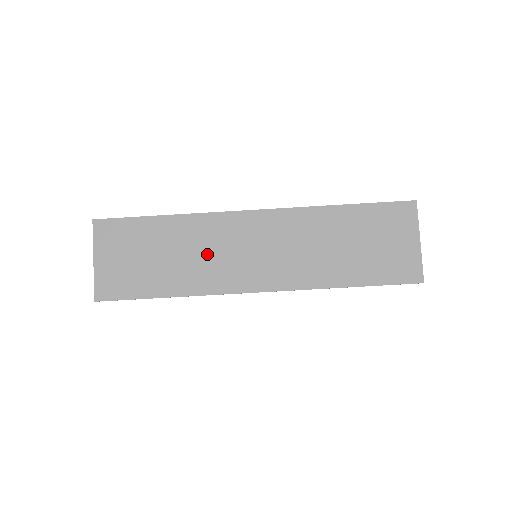
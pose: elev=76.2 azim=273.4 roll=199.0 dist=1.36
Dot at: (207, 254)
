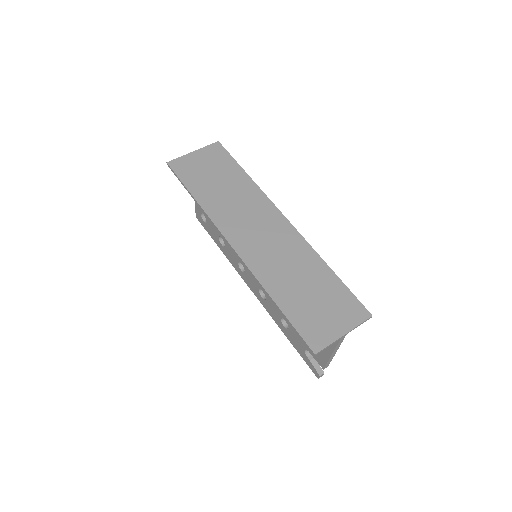
Dot at: (238, 205)
